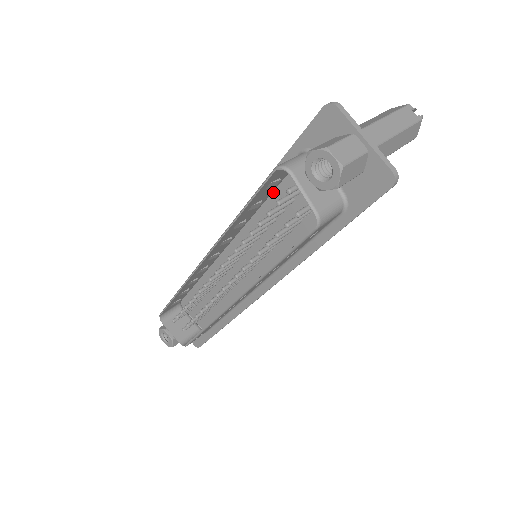
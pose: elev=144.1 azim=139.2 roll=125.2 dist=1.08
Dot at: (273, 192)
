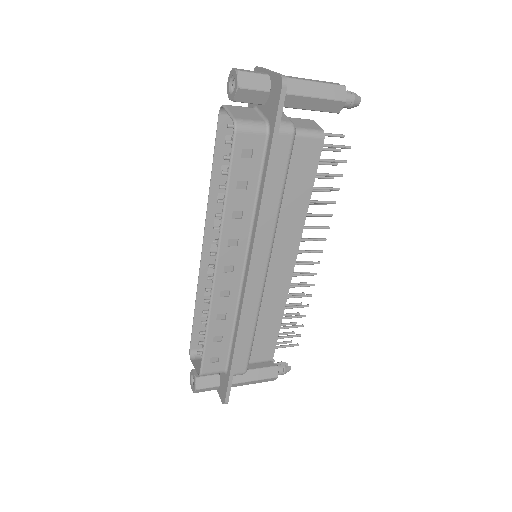
Dot at: occluded
